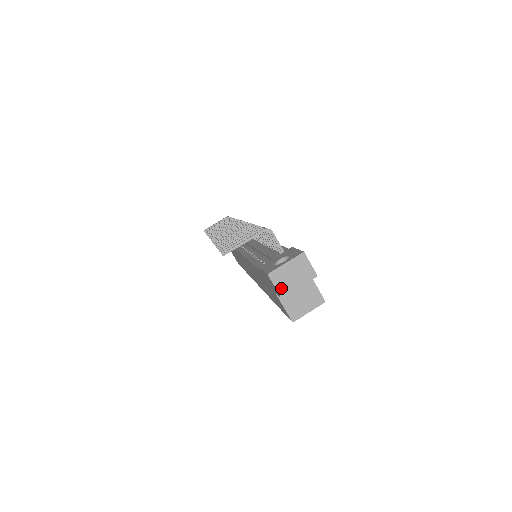
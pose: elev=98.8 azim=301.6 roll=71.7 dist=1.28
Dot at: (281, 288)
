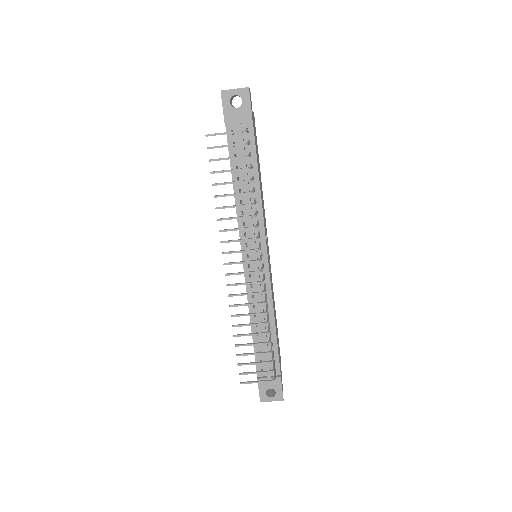
Dot at: occluded
